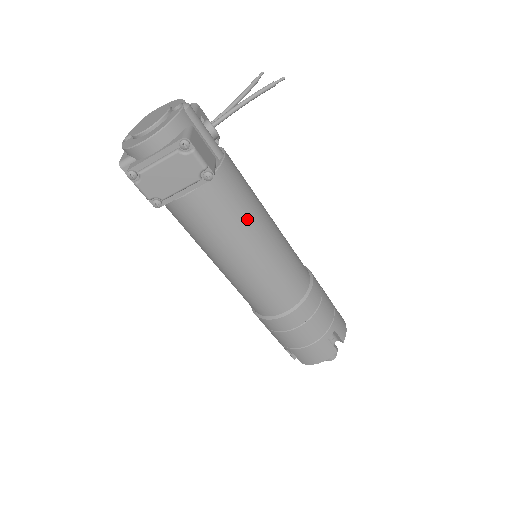
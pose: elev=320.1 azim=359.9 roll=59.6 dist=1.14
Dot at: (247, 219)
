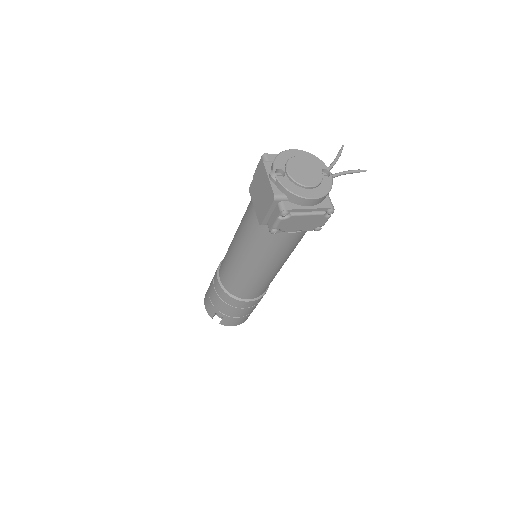
Dot at: occluded
